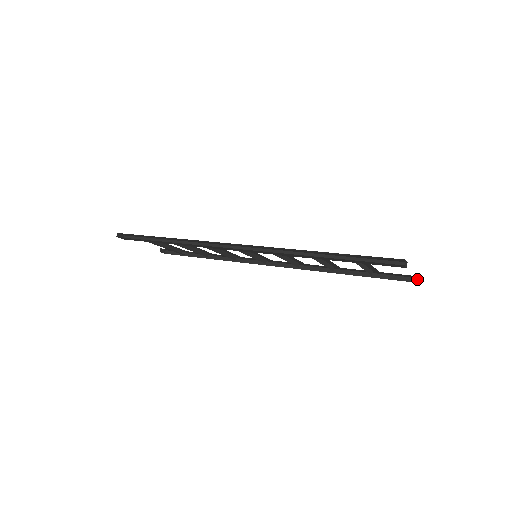
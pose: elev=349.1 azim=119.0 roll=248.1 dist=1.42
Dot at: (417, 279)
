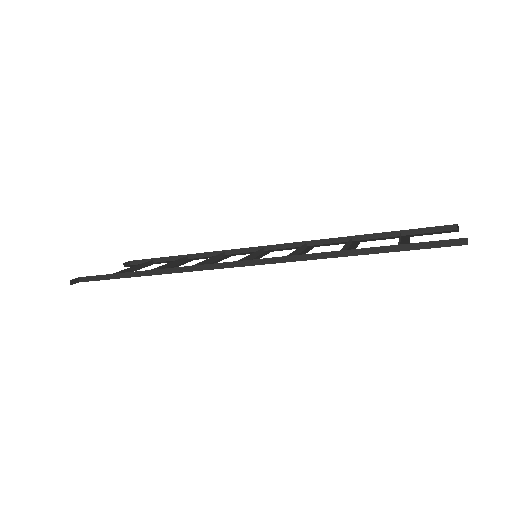
Dot at: (454, 226)
